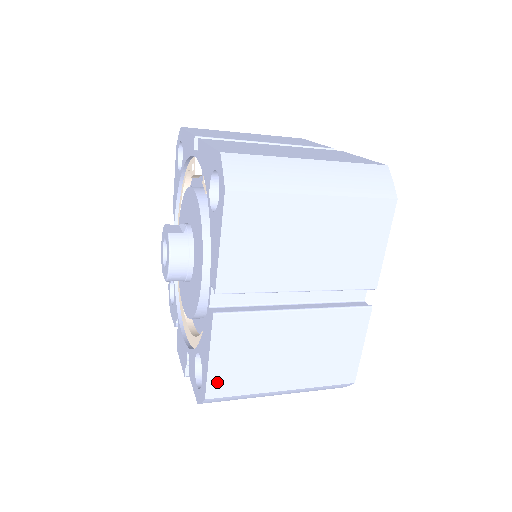
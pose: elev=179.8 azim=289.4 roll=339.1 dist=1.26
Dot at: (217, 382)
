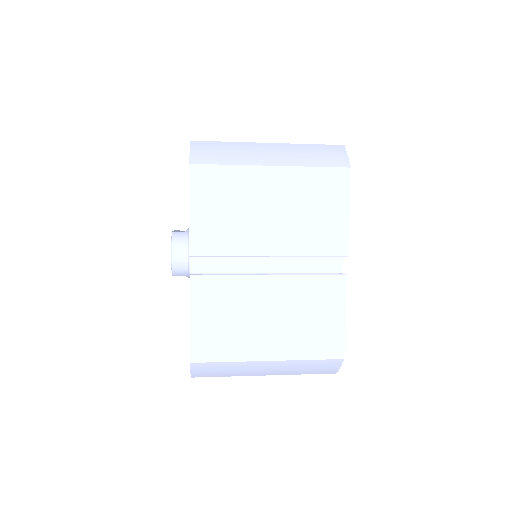
Dot at: (200, 345)
